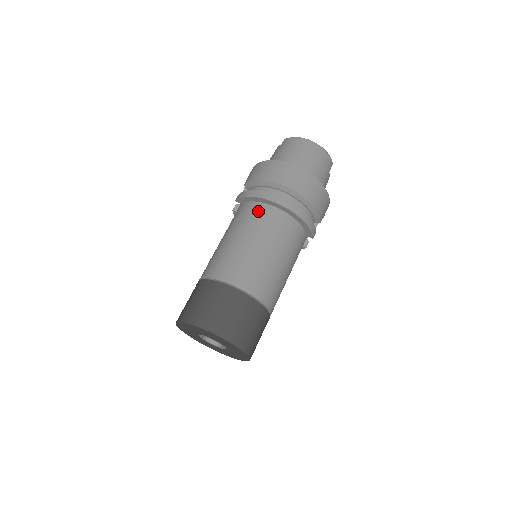
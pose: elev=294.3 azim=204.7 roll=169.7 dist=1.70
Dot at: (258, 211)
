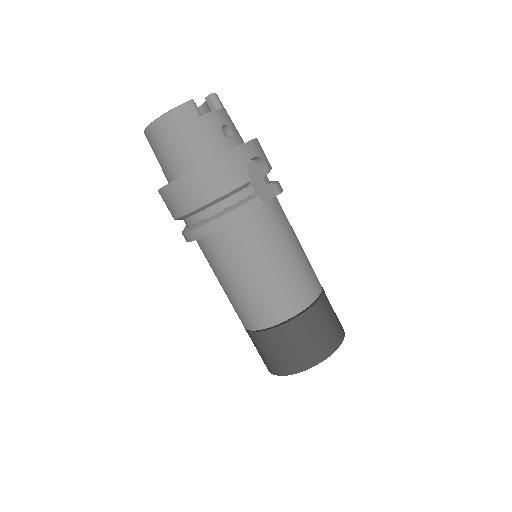
Dot at: (202, 249)
